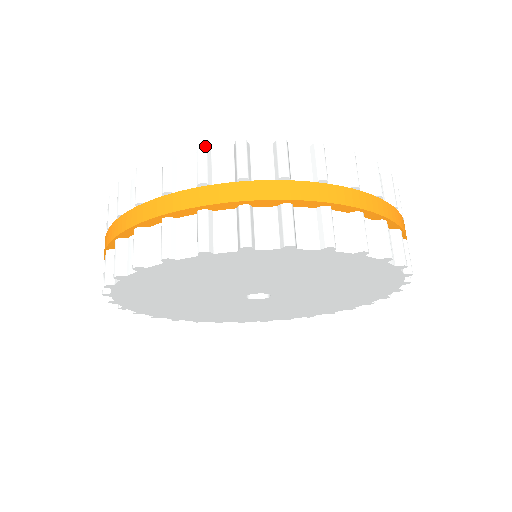
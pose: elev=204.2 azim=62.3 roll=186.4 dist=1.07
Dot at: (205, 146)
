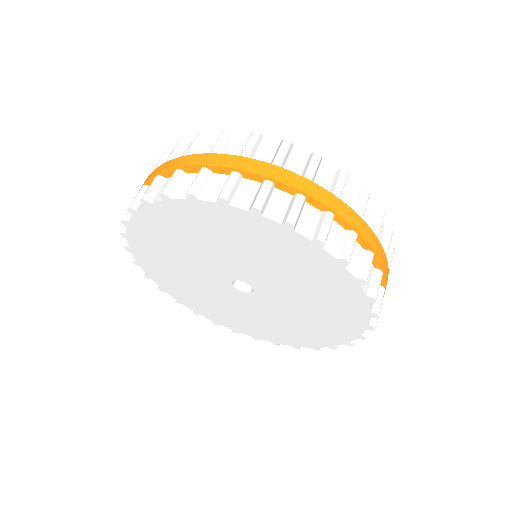
Dot at: (259, 133)
